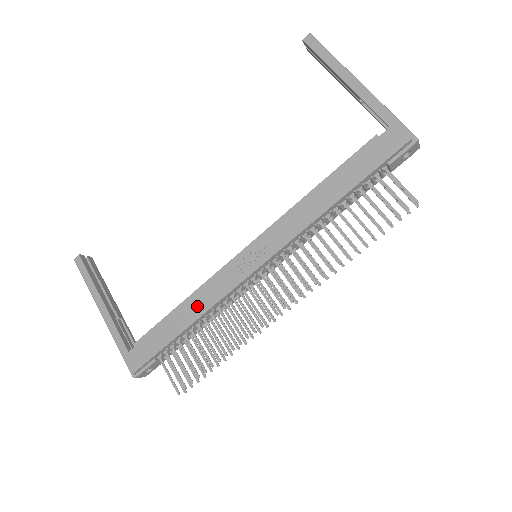
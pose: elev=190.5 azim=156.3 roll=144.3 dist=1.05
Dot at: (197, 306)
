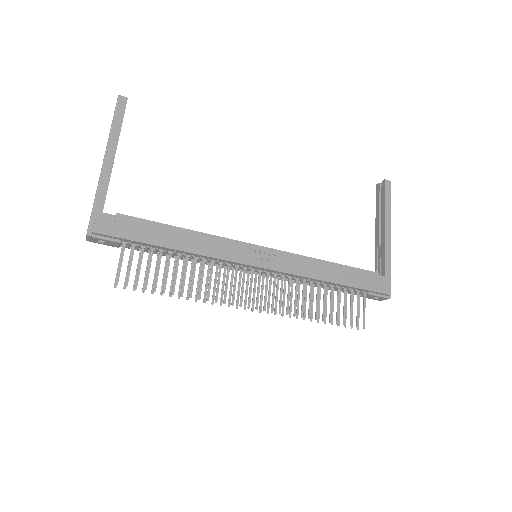
Dot at: (195, 244)
